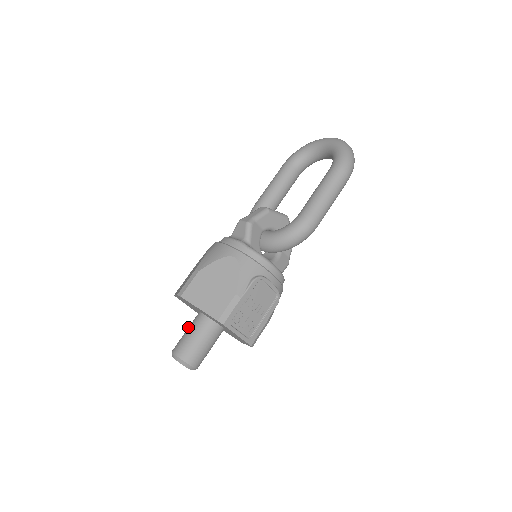
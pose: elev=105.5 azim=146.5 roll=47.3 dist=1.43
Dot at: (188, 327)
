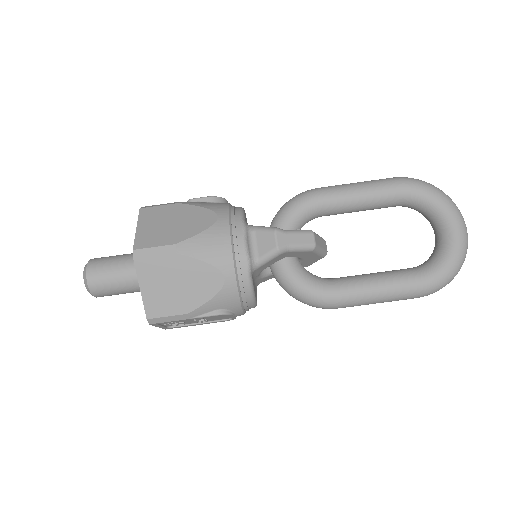
Dot at: (124, 258)
